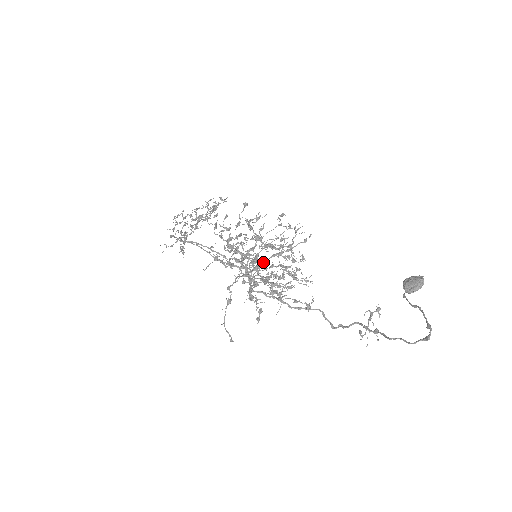
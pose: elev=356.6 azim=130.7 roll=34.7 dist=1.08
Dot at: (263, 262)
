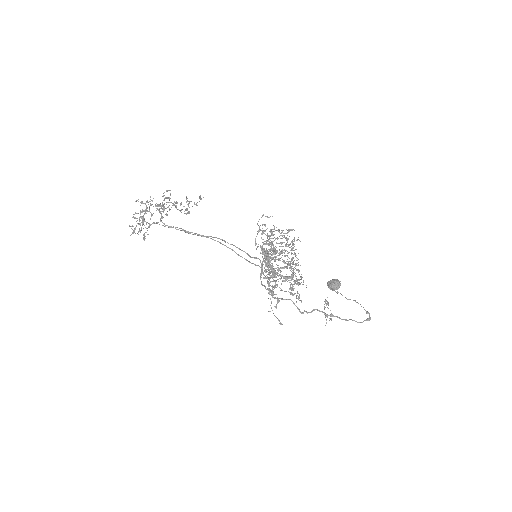
Dot at: (268, 262)
